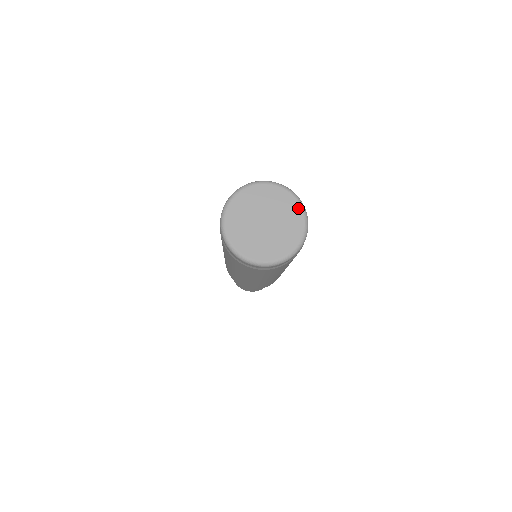
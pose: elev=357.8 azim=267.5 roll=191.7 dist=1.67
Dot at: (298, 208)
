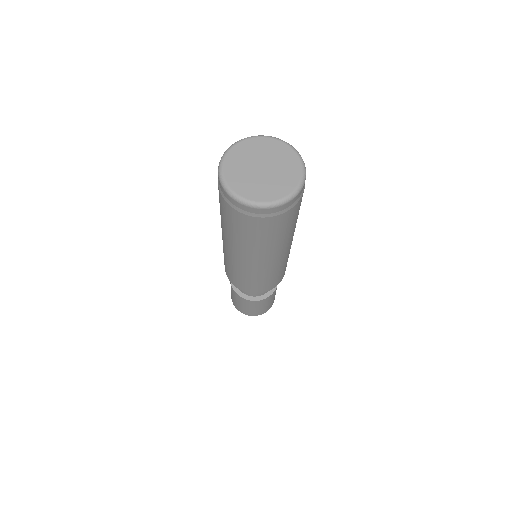
Dot at: (294, 155)
